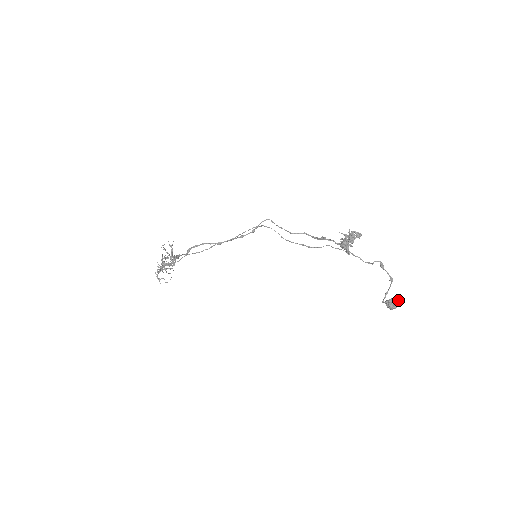
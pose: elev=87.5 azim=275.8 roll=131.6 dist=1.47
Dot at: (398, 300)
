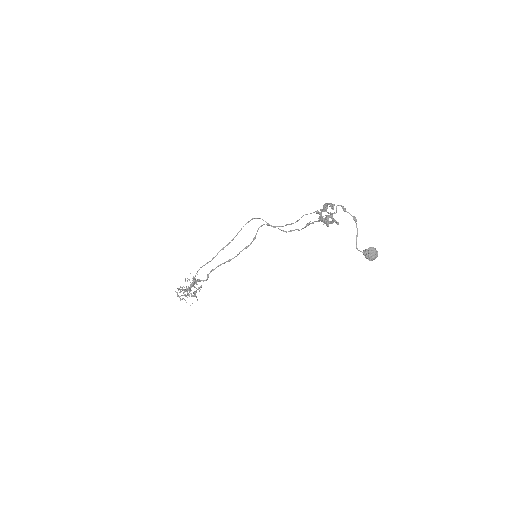
Dot at: (374, 248)
